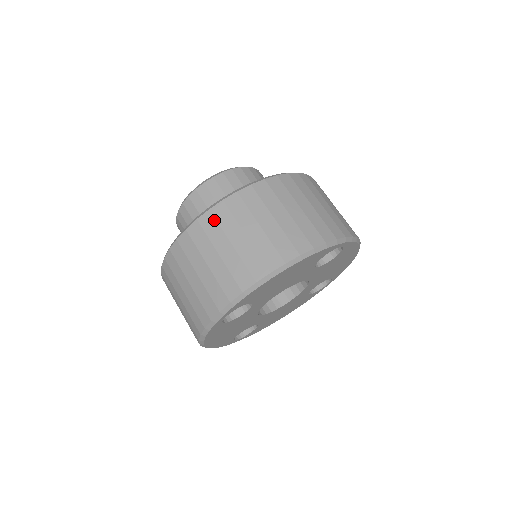
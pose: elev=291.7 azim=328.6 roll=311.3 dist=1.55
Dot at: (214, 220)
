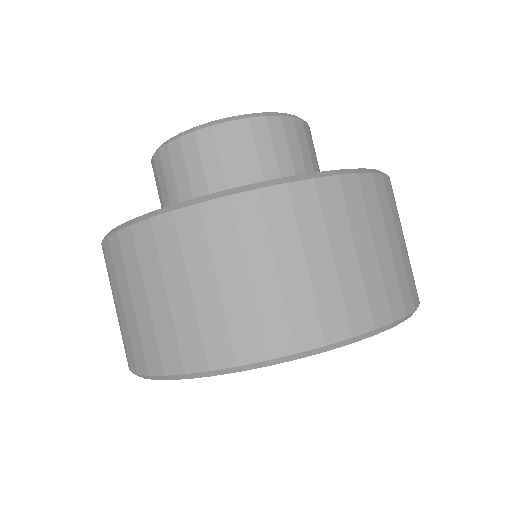
Dot at: (317, 201)
